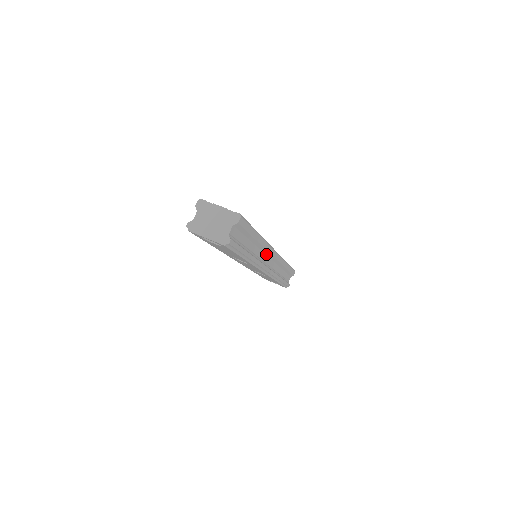
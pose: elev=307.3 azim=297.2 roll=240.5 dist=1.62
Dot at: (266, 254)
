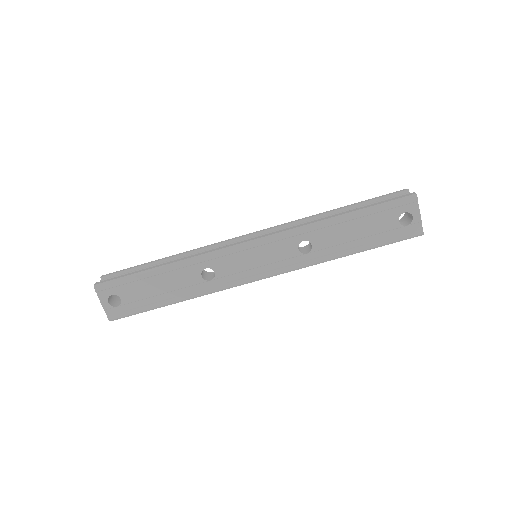
Dot at: occluded
